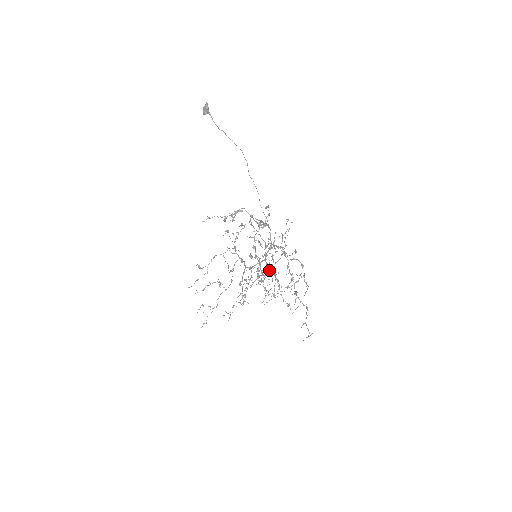
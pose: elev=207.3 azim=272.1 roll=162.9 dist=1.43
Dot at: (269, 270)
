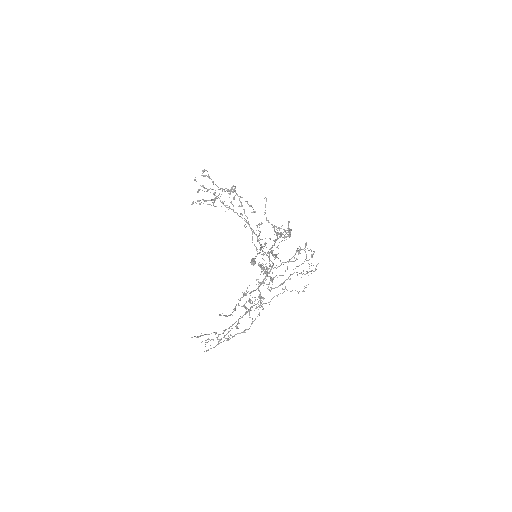
Dot at: (241, 214)
